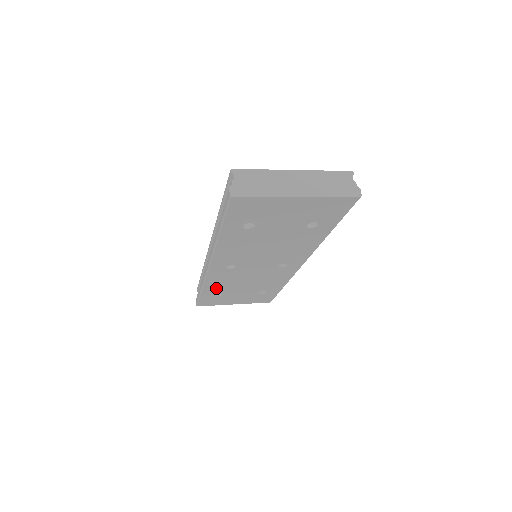
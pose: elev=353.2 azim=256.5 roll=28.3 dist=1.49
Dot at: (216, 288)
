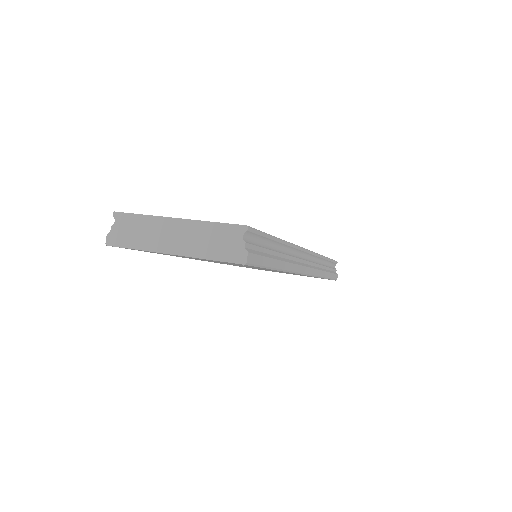
Dot at: occluded
